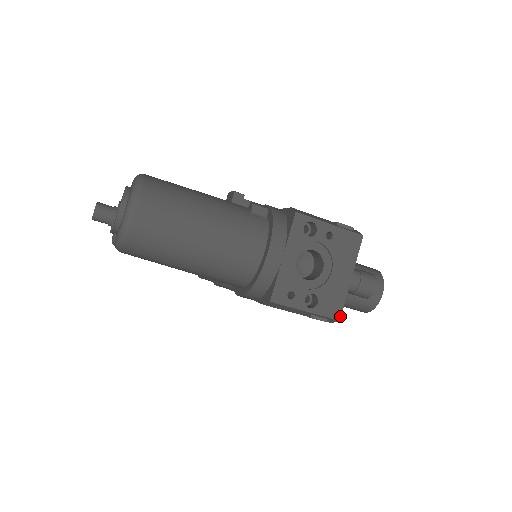
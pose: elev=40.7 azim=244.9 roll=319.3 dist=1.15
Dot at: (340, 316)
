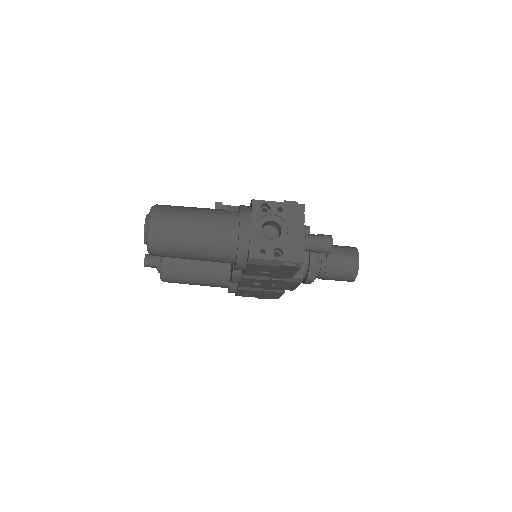
Dot at: (302, 259)
